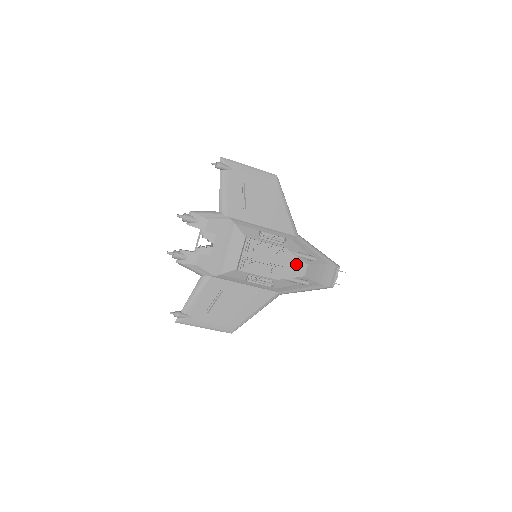
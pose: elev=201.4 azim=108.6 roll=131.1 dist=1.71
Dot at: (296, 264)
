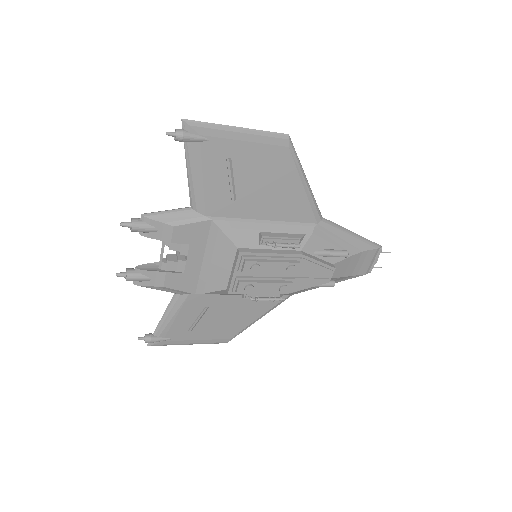
Dot at: (318, 271)
